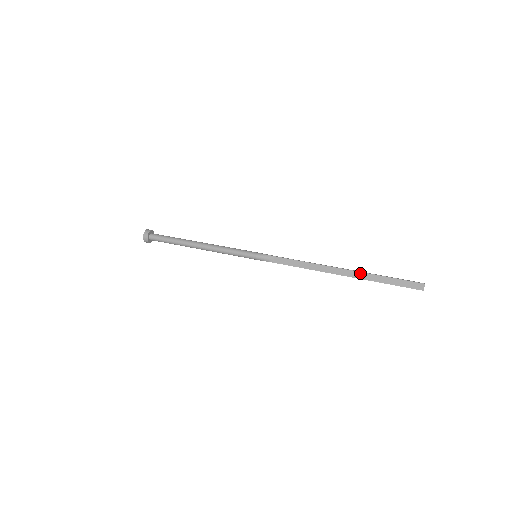
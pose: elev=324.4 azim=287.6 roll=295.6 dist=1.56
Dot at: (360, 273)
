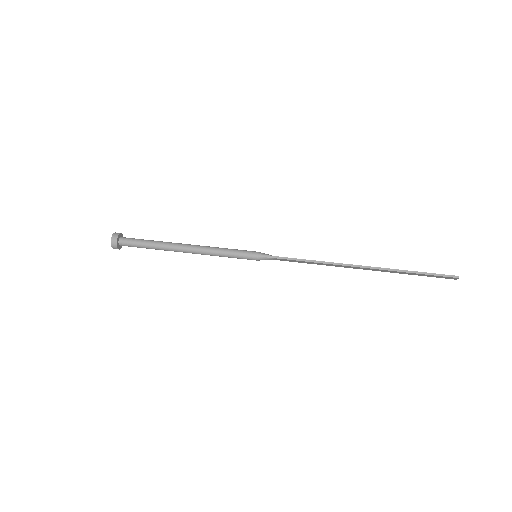
Dot at: (383, 270)
